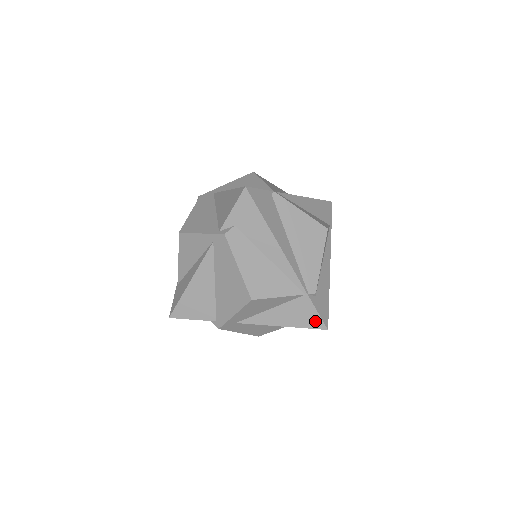
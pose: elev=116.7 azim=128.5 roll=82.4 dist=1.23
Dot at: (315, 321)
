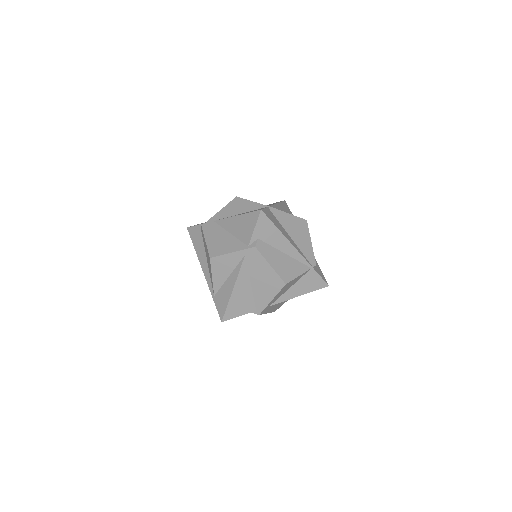
Dot at: (320, 284)
